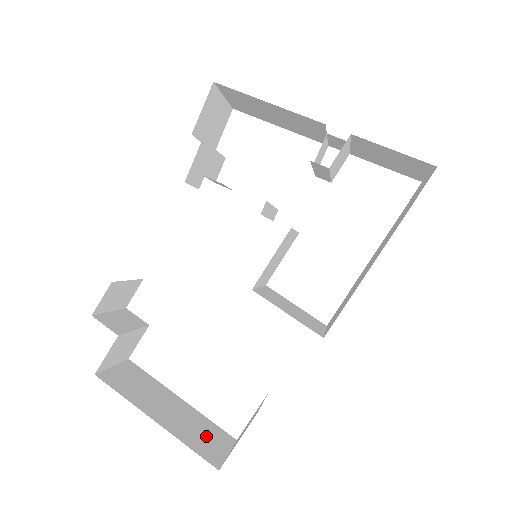
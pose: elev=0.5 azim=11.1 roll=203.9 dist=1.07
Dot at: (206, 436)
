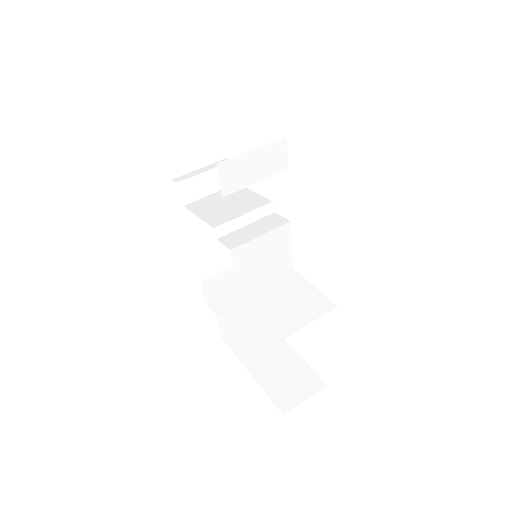
Dot at: (293, 383)
